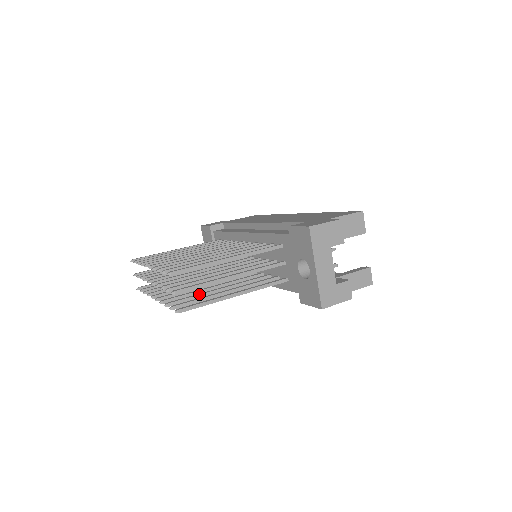
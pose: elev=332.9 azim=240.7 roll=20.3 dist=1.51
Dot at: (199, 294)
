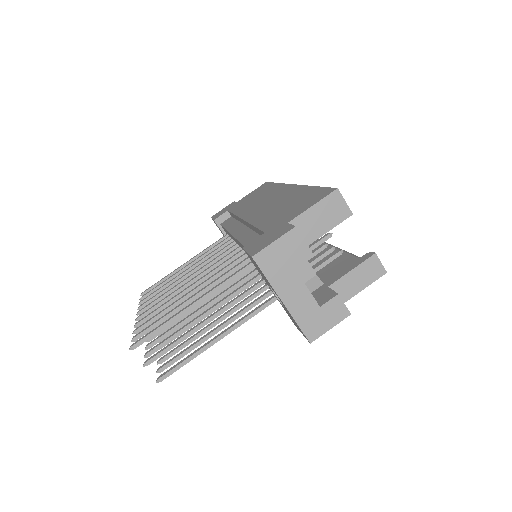
Dot at: (190, 338)
